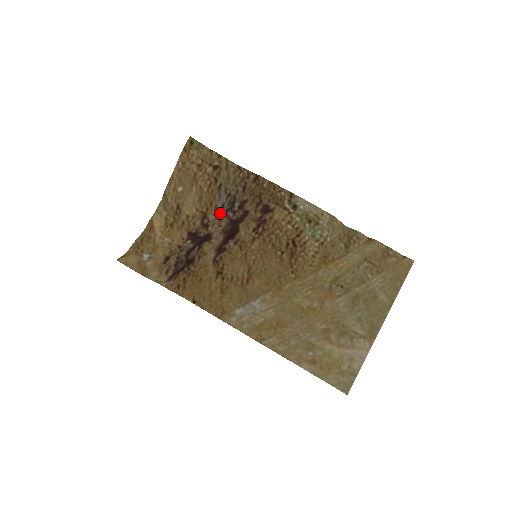
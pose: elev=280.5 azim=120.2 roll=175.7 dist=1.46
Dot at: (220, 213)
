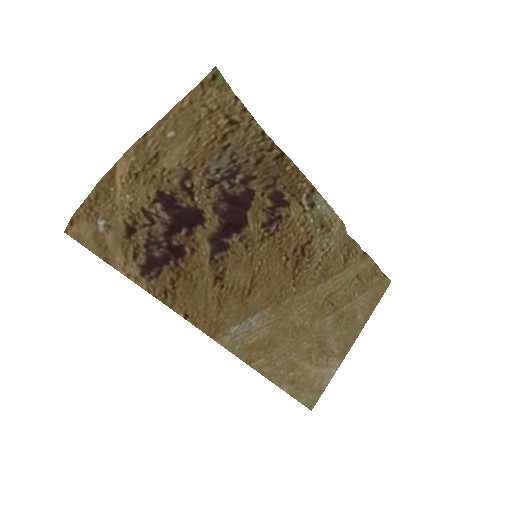
Dot at: (210, 177)
